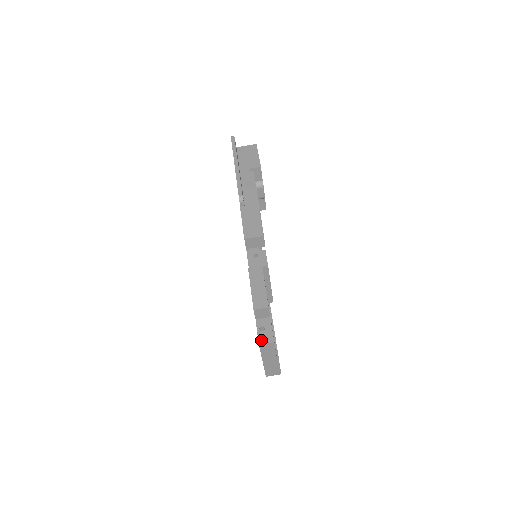
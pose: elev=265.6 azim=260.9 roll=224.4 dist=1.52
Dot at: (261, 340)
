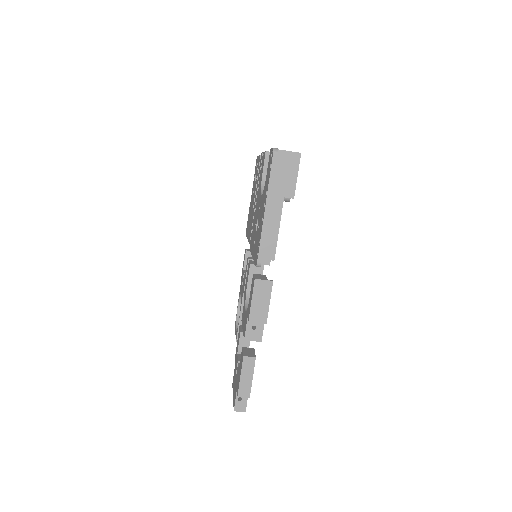
Dot at: (236, 408)
